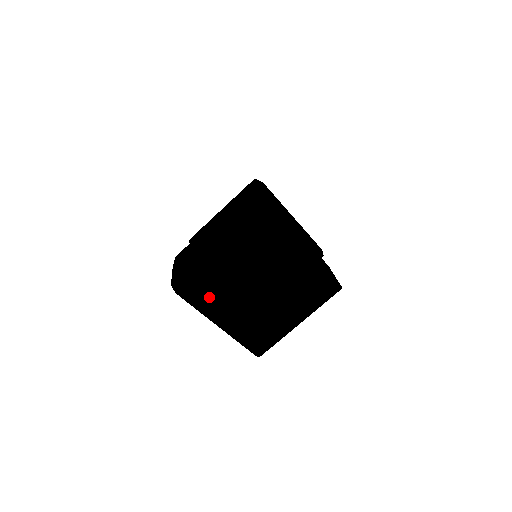
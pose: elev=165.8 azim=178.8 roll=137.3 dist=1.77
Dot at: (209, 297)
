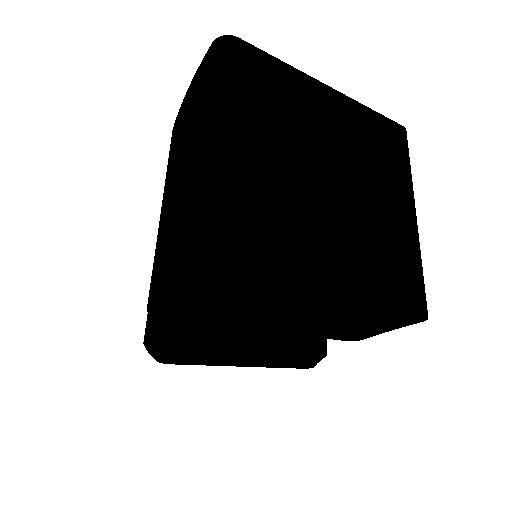
Dot at: (273, 234)
